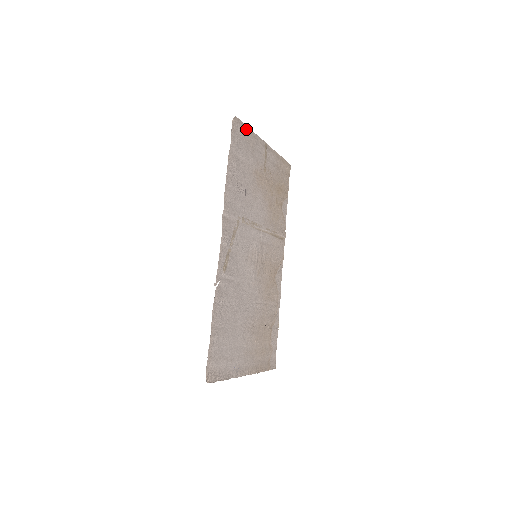
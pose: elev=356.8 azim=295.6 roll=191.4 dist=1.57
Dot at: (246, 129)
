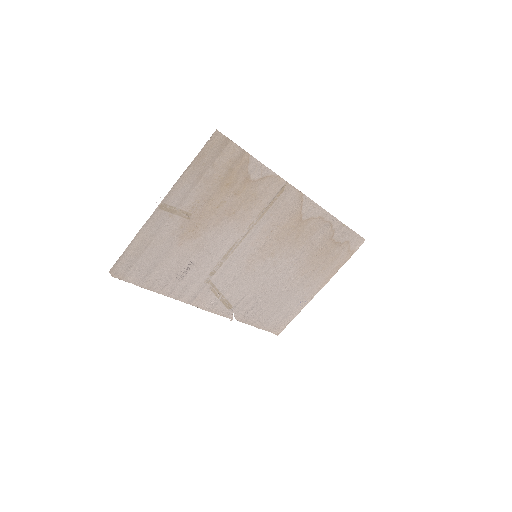
Dot at: (129, 251)
